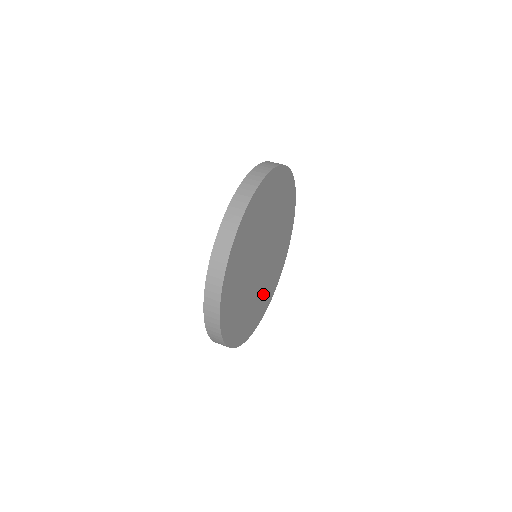
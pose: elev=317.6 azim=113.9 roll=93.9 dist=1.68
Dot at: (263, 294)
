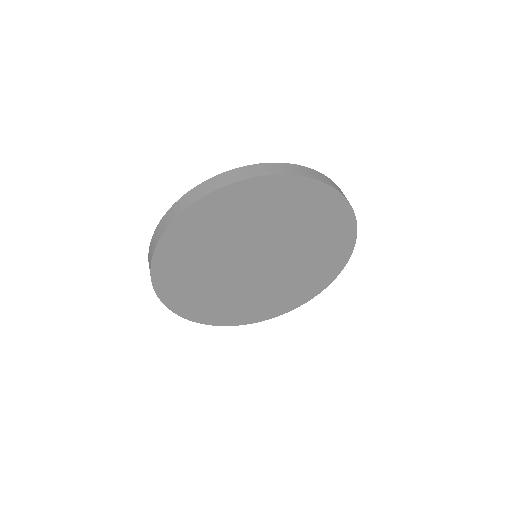
Dot at: (219, 299)
